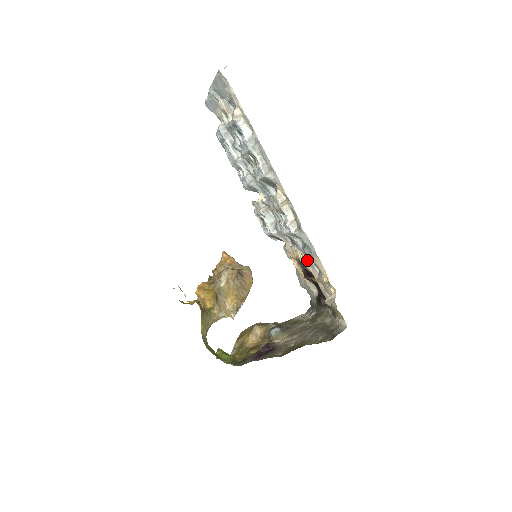
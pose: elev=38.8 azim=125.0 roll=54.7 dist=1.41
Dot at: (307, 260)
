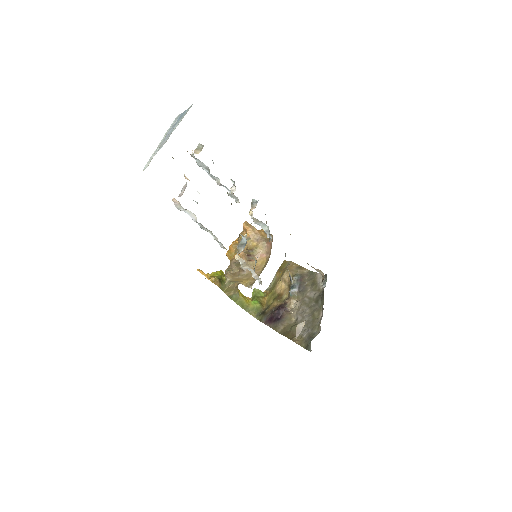
Dot at: occluded
